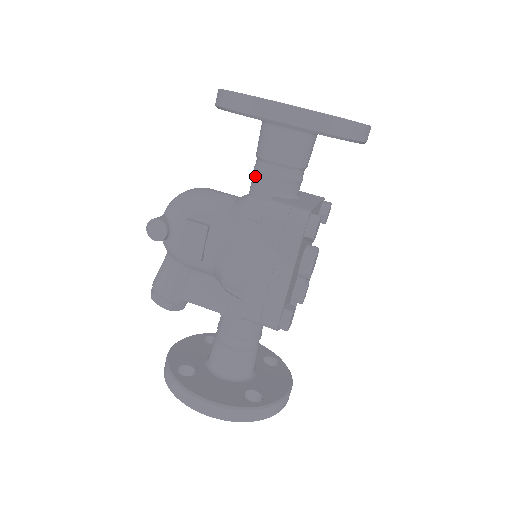
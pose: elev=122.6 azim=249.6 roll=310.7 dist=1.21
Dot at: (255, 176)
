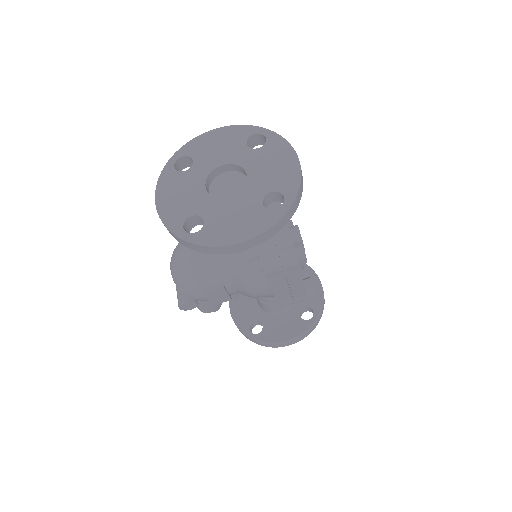
Dot at: occluded
